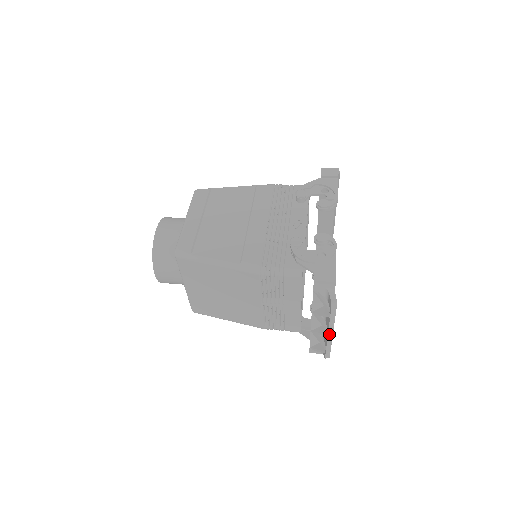
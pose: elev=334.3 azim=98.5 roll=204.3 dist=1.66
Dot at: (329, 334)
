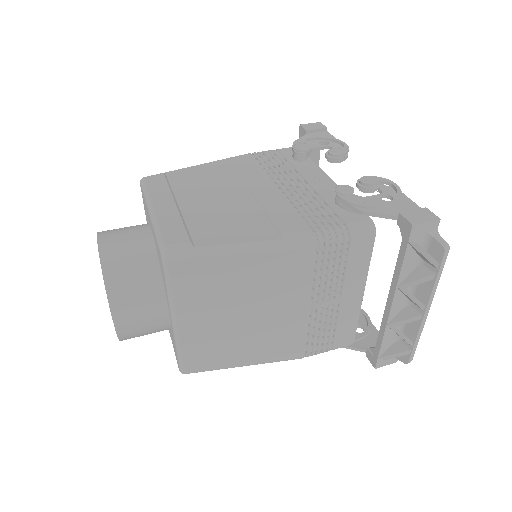
Dot at: (425, 313)
